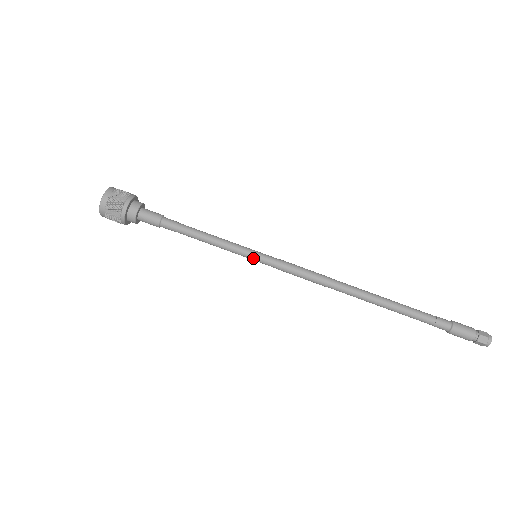
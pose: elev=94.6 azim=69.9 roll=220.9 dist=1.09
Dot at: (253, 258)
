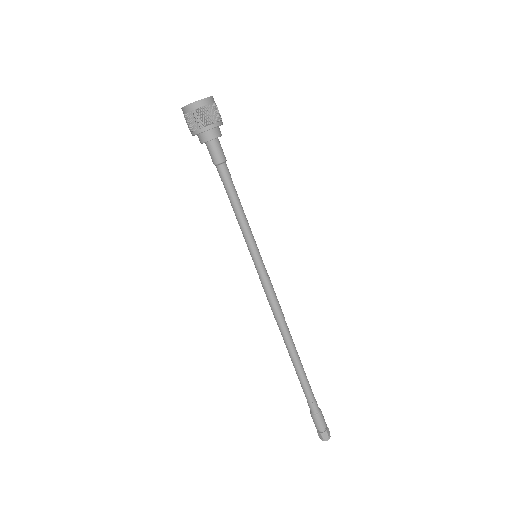
Dot at: (254, 256)
